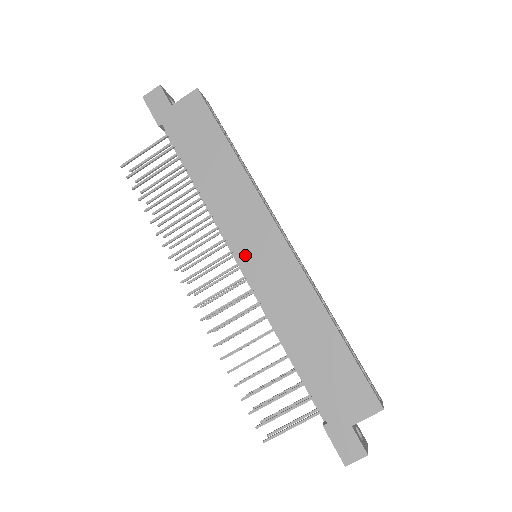
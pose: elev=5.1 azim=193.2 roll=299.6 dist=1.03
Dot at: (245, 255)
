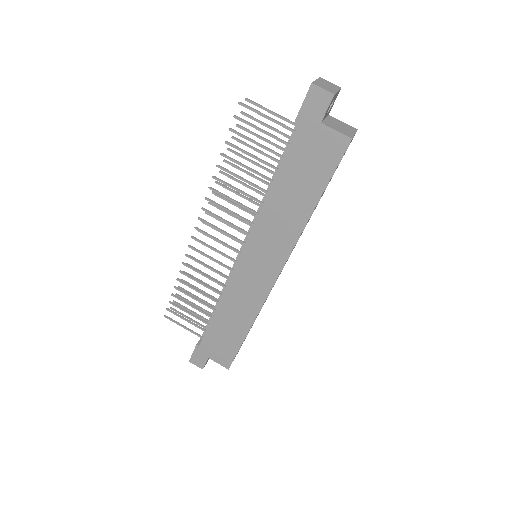
Dot at: (247, 259)
